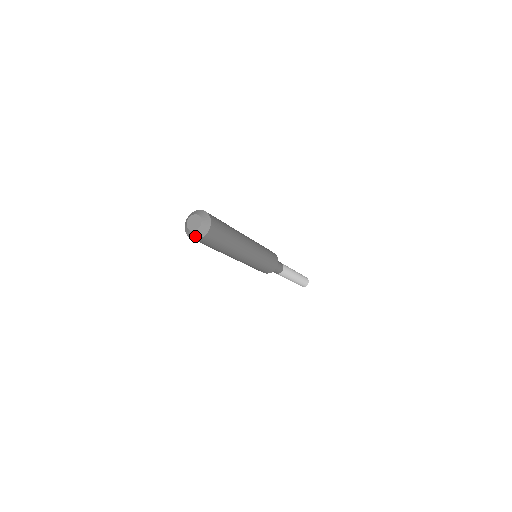
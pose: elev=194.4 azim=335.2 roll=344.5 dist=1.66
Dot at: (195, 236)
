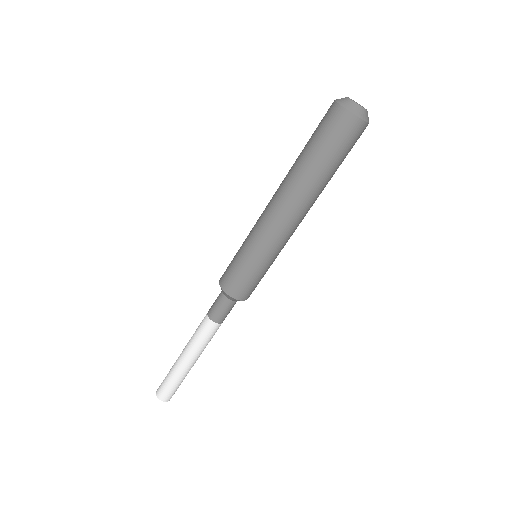
Dot at: (365, 116)
